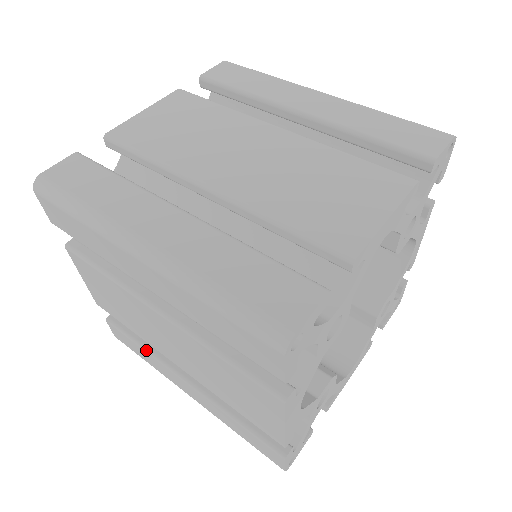
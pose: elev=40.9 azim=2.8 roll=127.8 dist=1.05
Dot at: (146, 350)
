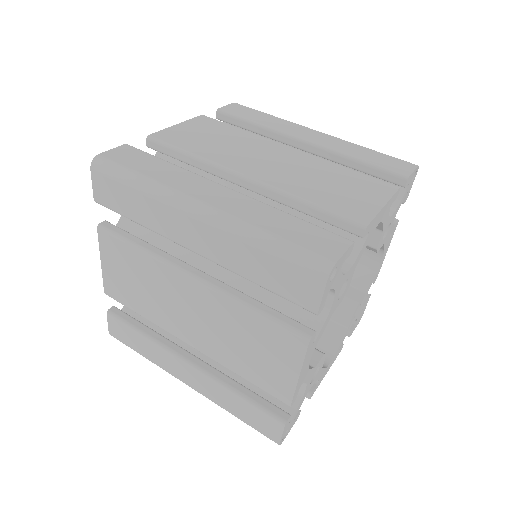
Dot at: (149, 337)
